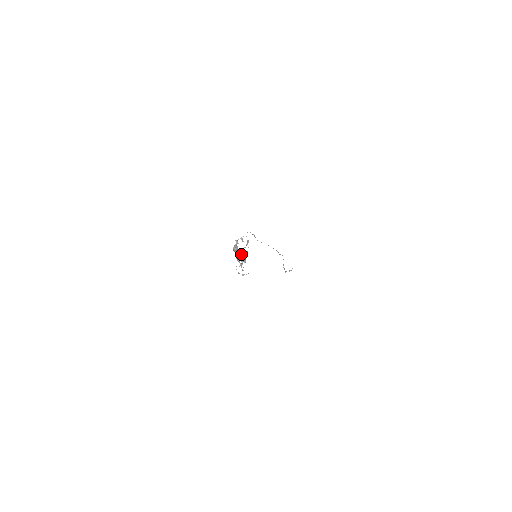
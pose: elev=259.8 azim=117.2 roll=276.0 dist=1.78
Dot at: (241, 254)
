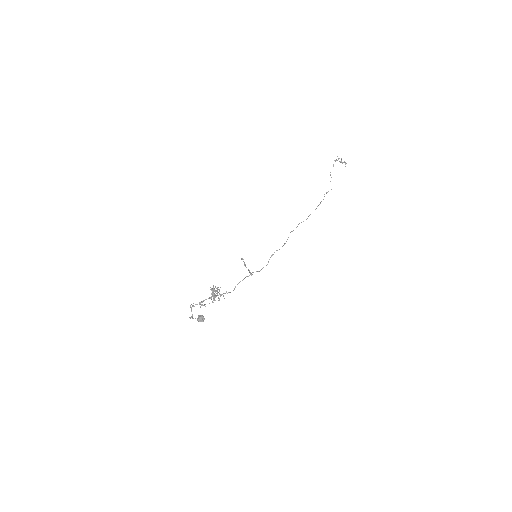
Dot at: (217, 294)
